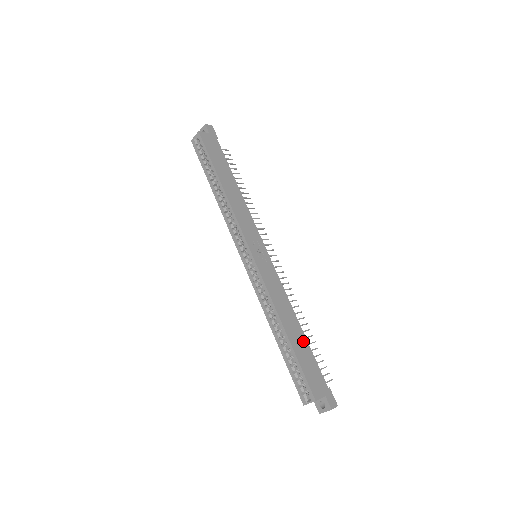
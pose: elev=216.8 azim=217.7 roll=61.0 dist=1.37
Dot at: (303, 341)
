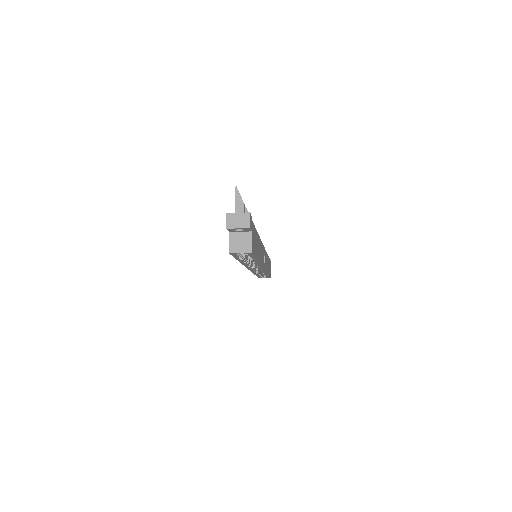
Dot at: occluded
